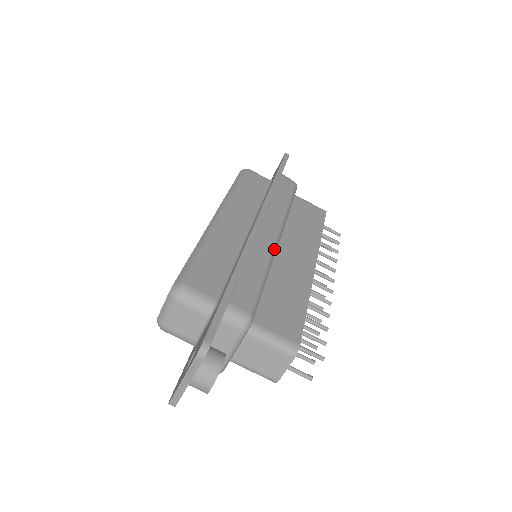
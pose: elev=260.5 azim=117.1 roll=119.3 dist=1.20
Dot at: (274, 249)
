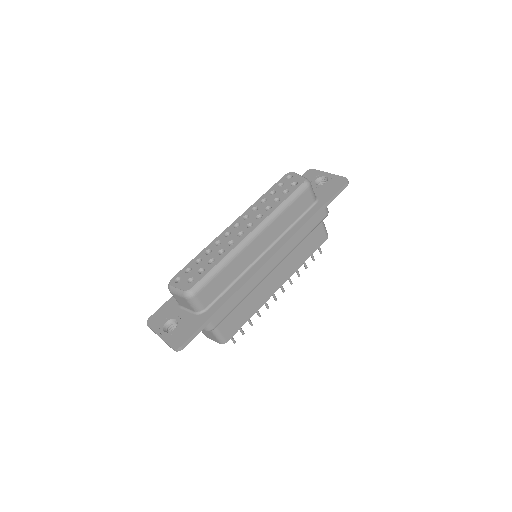
Dot at: occluded
